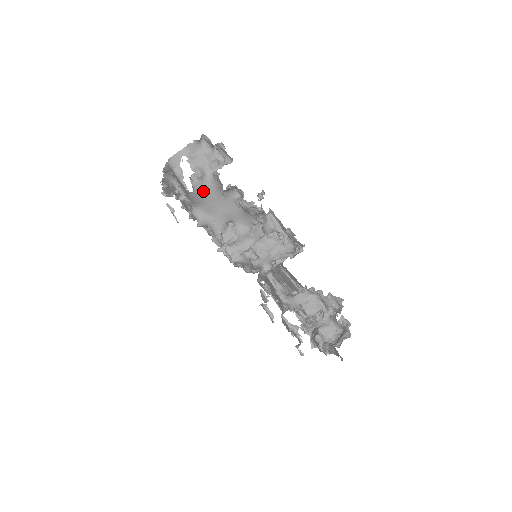
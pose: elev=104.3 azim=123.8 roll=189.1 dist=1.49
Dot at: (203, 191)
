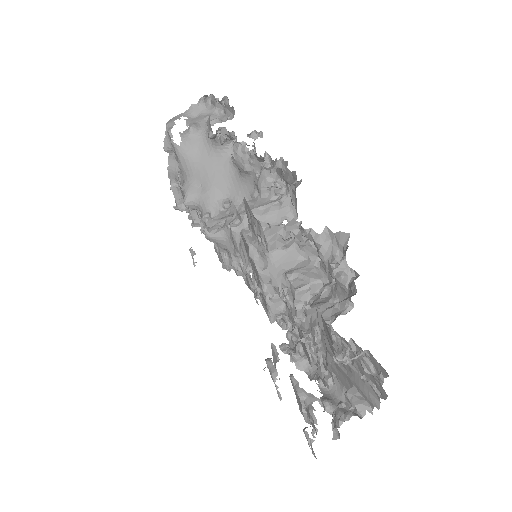
Dot at: (194, 149)
